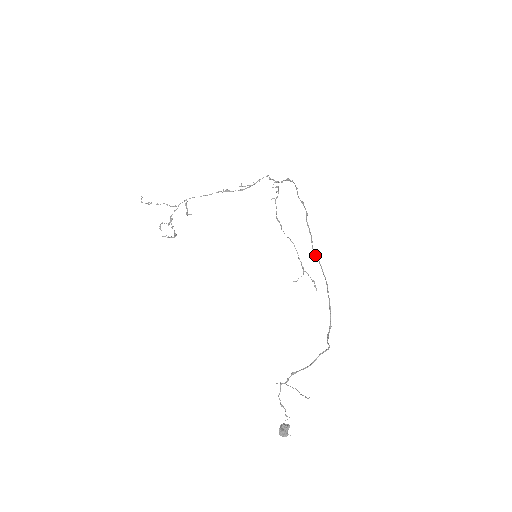
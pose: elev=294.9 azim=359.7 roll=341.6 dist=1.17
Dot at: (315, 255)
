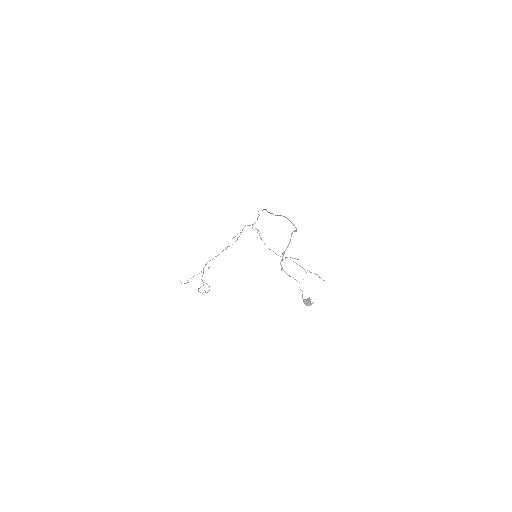
Dot at: (276, 215)
